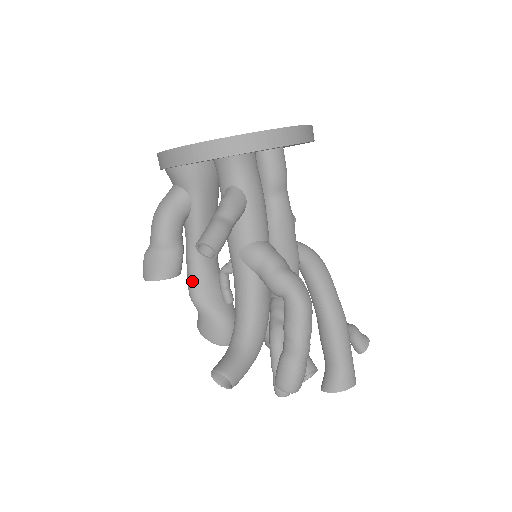
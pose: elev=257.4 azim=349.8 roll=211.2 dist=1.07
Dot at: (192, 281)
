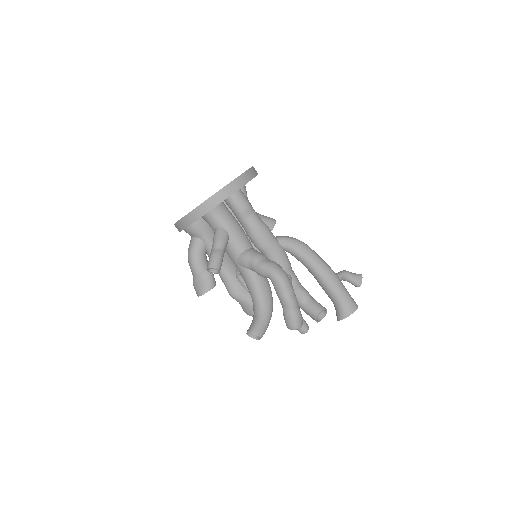
Dot at: (226, 286)
